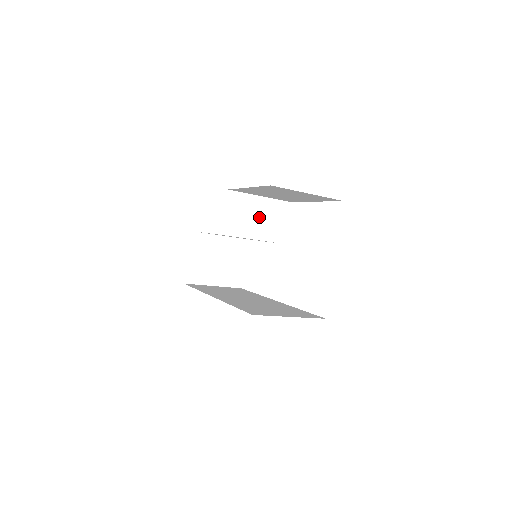
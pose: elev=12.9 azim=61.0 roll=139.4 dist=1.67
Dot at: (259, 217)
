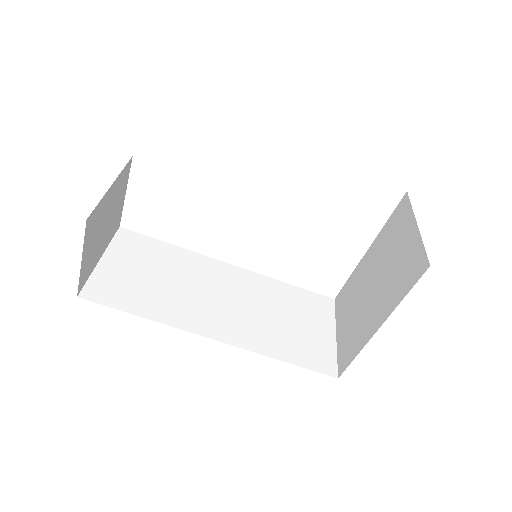
Dot at: occluded
